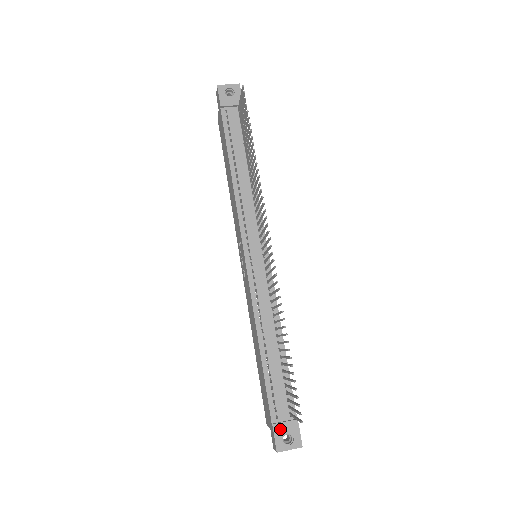
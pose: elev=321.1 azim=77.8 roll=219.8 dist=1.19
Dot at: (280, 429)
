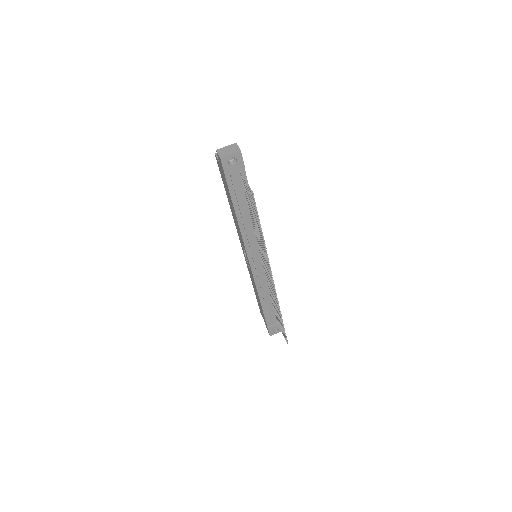
Dot at: (272, 329)
